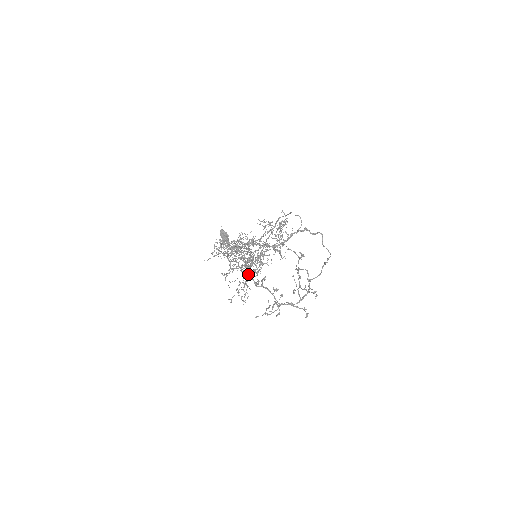
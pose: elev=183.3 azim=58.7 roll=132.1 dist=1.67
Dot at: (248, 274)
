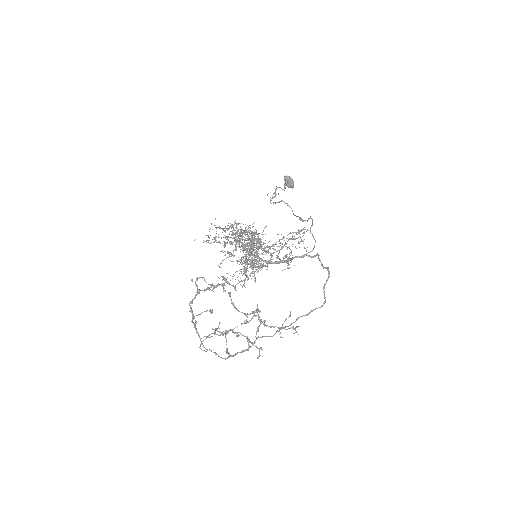
Dot at: (190, 303)
